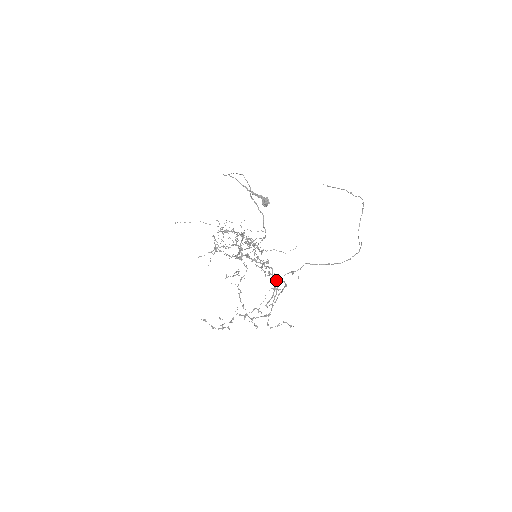
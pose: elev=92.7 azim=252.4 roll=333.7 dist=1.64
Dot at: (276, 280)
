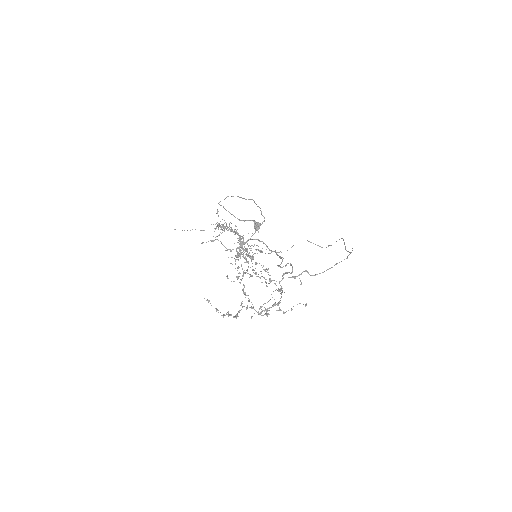
Dot at: (279, 282)
